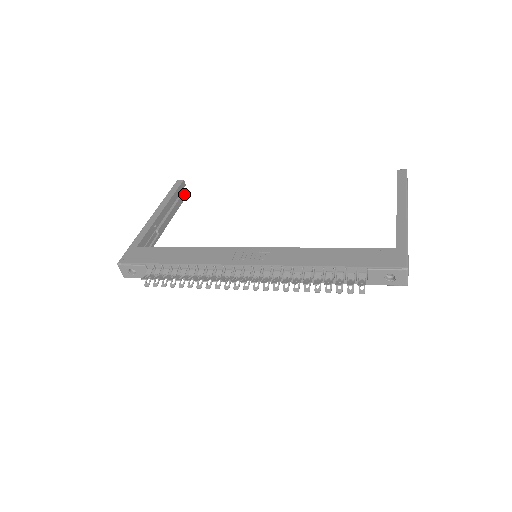
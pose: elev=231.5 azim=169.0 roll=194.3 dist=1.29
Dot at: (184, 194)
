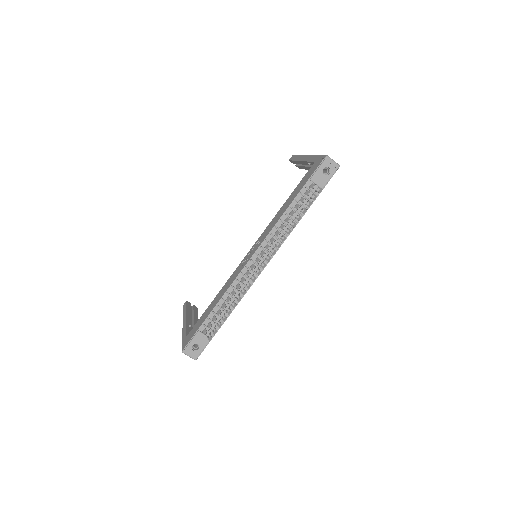
Dot at: (194, 308)
